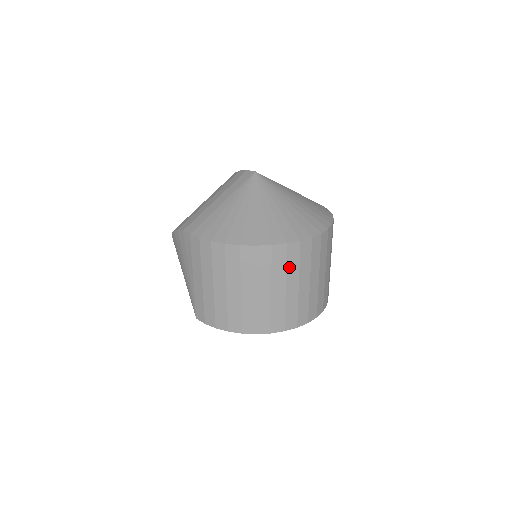
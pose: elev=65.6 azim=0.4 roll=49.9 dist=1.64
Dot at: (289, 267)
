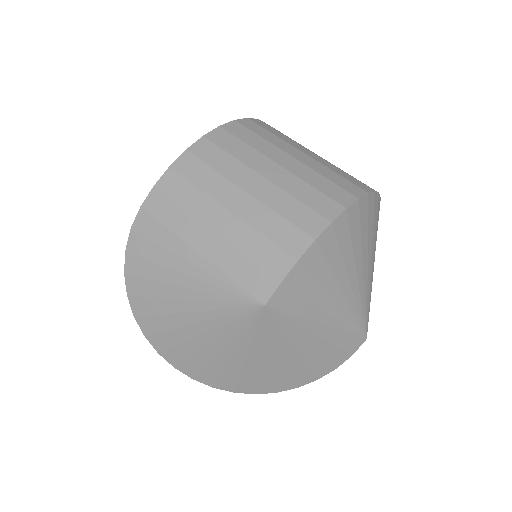
Dot at: (279, 136)
